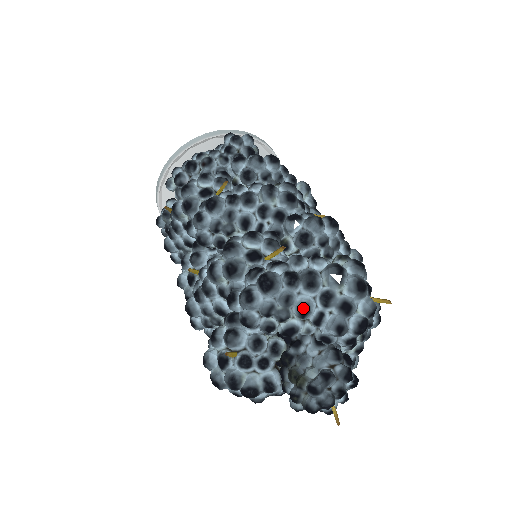
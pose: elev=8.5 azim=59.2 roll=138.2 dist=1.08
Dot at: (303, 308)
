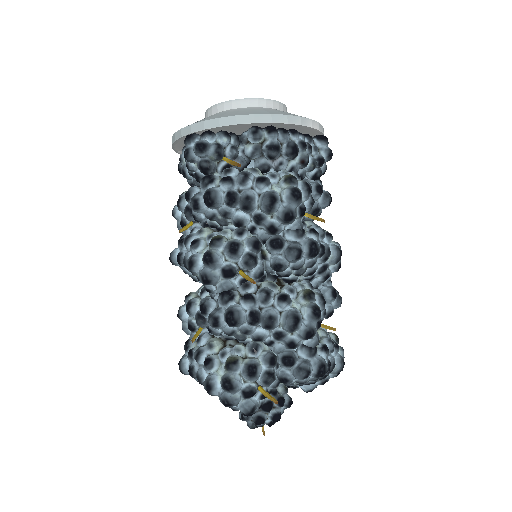
Dot at: occluded
